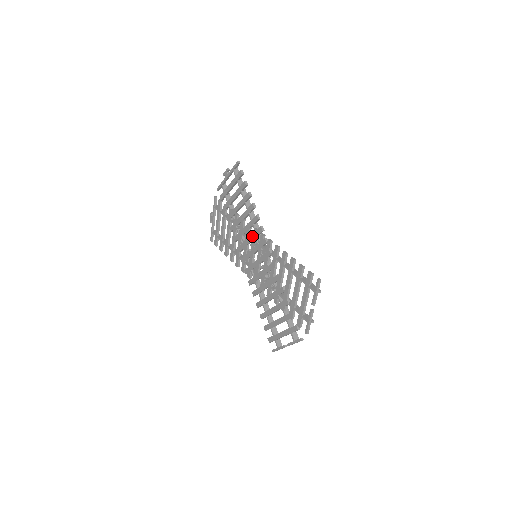
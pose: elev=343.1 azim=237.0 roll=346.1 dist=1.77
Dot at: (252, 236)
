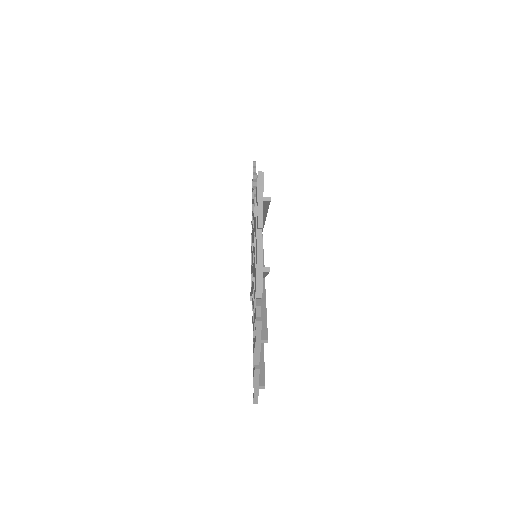
Dot at: occluded
